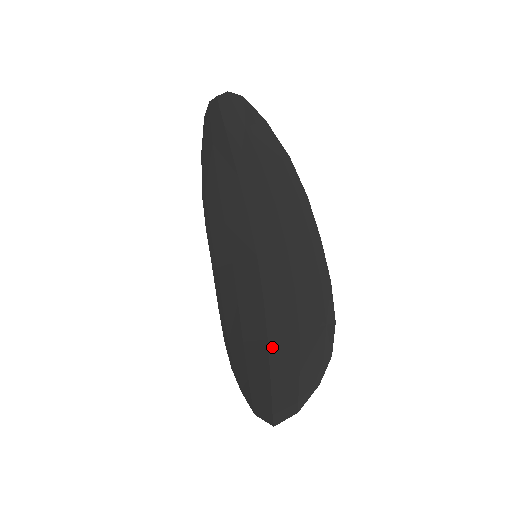
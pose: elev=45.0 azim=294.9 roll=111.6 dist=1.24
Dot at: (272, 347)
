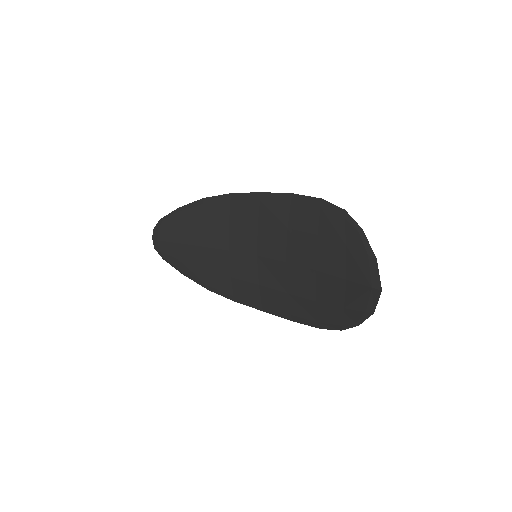
Dot at: (321, 268)
